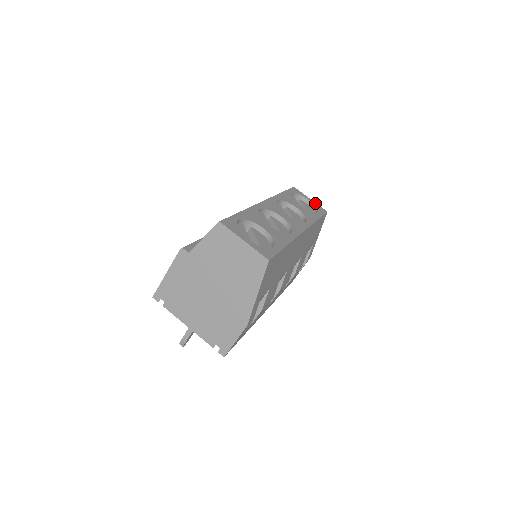
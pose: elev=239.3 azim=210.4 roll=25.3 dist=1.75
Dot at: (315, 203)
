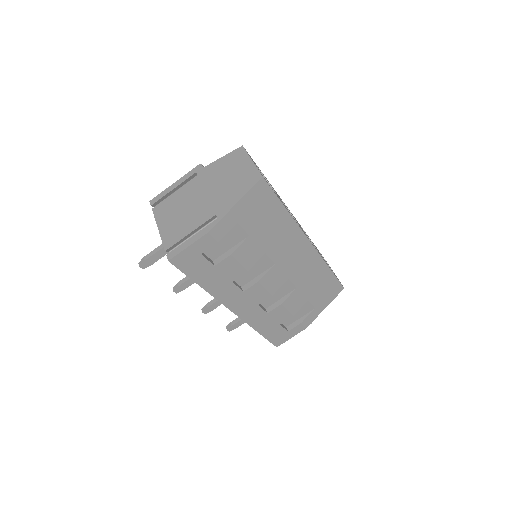
Dot at: (336, 276)
